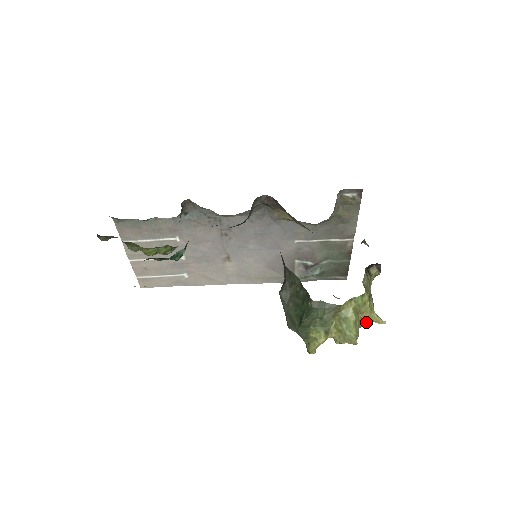
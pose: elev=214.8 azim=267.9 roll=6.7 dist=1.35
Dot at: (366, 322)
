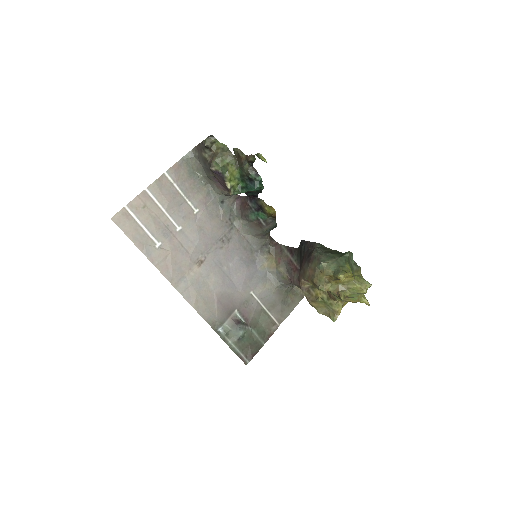
Dot at: (359, 299)
